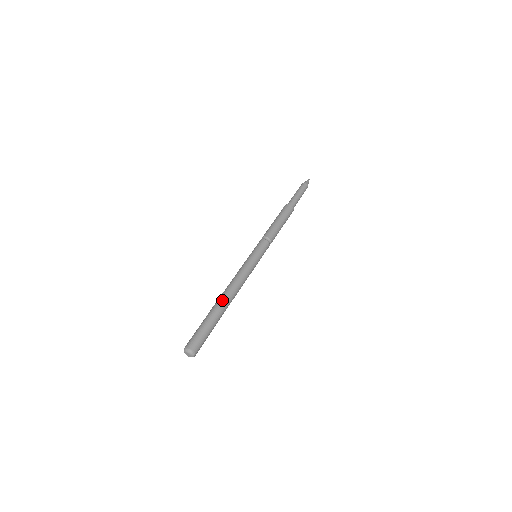
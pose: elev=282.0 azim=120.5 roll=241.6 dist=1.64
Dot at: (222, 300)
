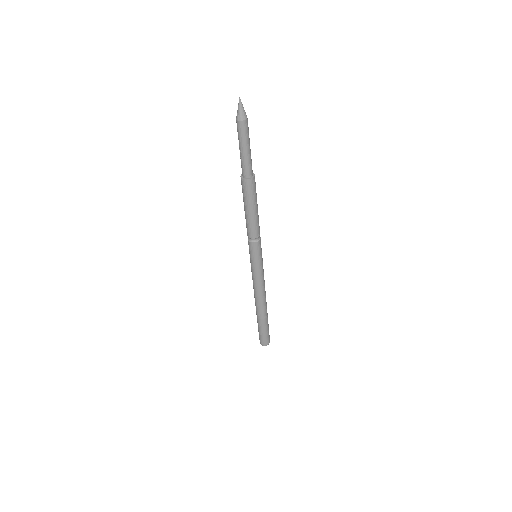
Dot at: (260, 313)
